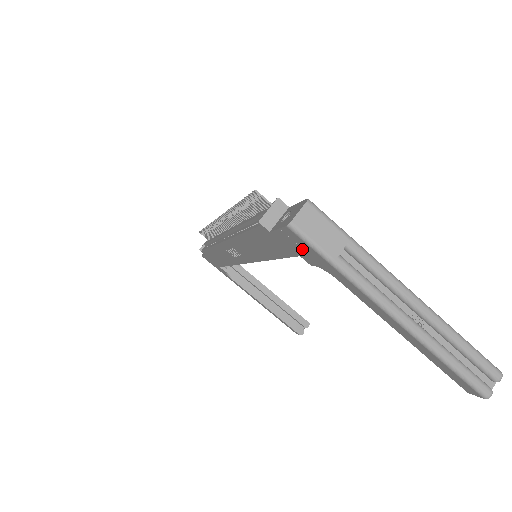
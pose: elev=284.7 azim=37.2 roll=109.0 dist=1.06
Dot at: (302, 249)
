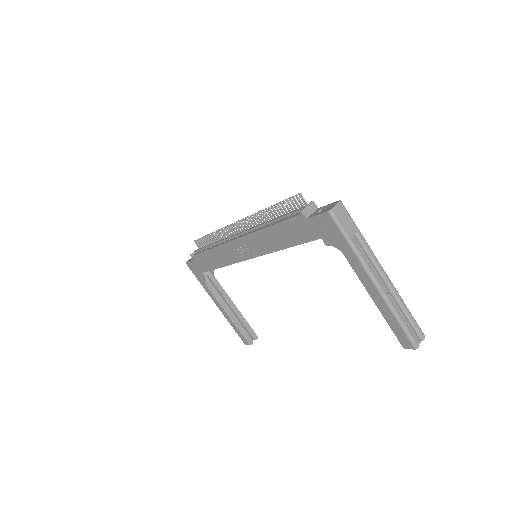
Dot at: (328, 231)
